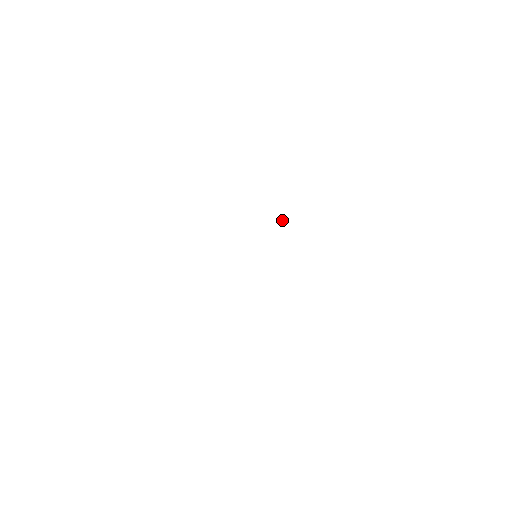
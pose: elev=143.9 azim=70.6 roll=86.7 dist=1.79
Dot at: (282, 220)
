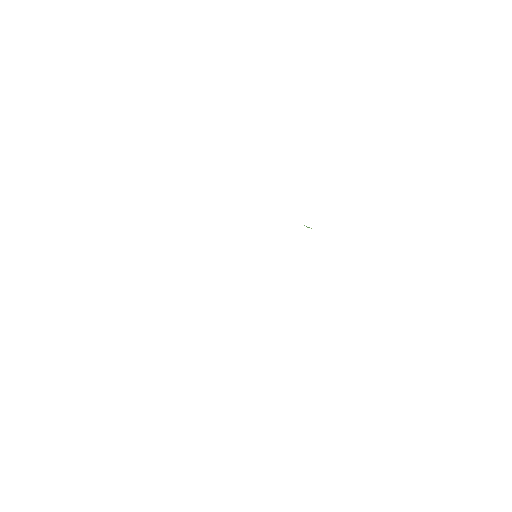
Dot at: (311, 228)
